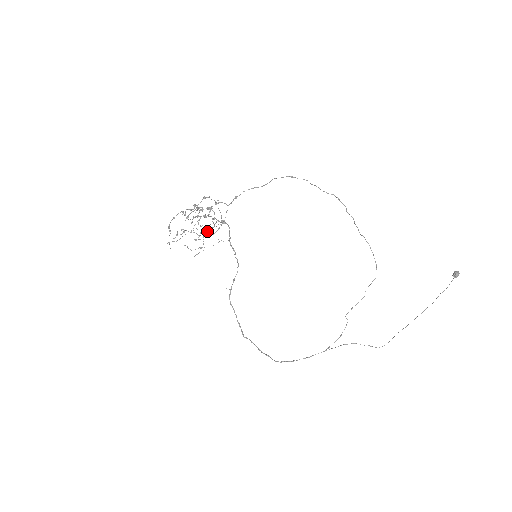
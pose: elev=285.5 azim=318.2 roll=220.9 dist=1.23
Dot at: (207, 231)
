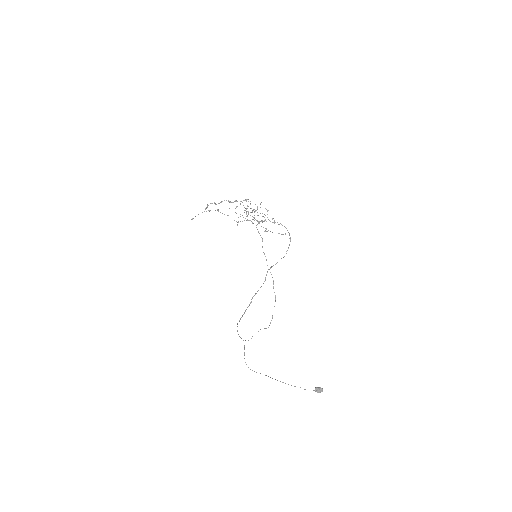
Dot at: (261, 221)
